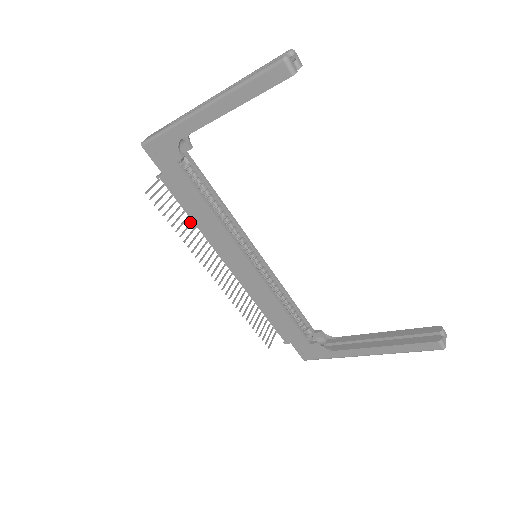
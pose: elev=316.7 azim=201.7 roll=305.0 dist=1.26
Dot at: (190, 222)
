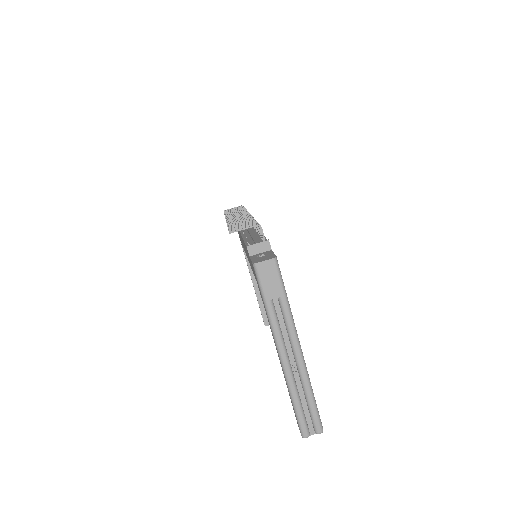
Dot at: (251, 218)
